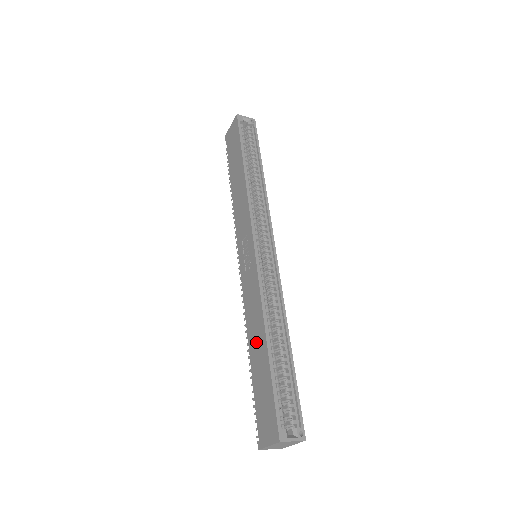
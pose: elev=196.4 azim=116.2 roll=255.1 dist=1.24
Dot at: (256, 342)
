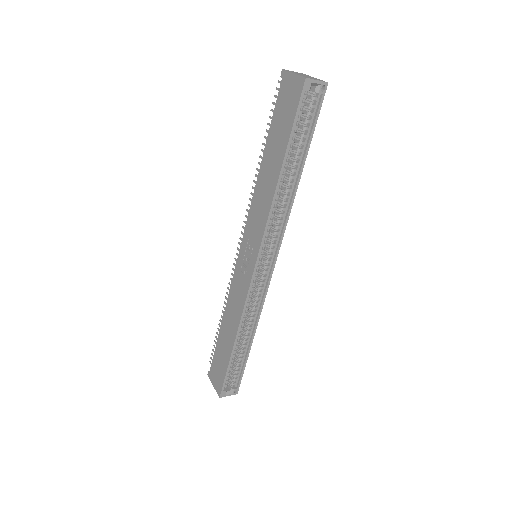
Dot at: (228, 329)
